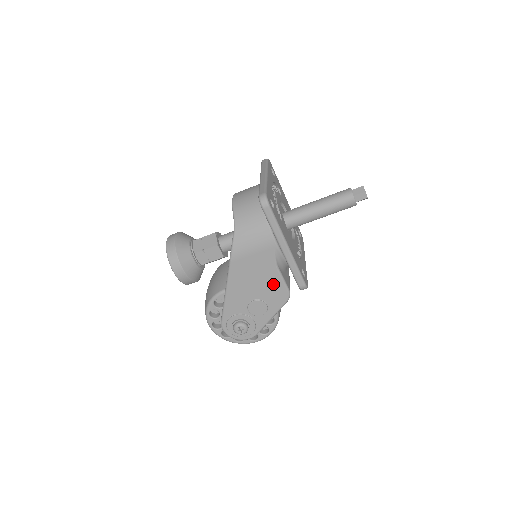
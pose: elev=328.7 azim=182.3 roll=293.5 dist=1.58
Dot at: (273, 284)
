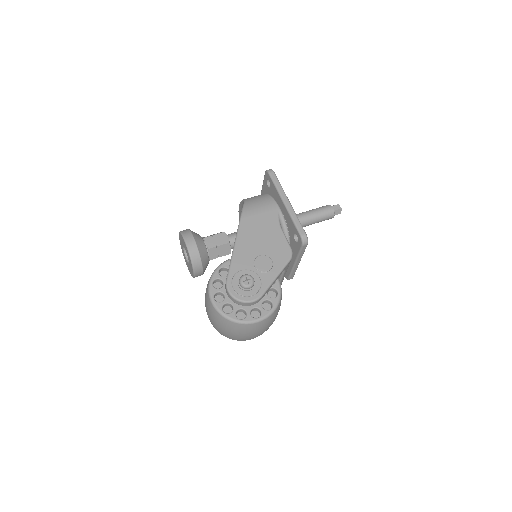
Dot at: (277, 241)
